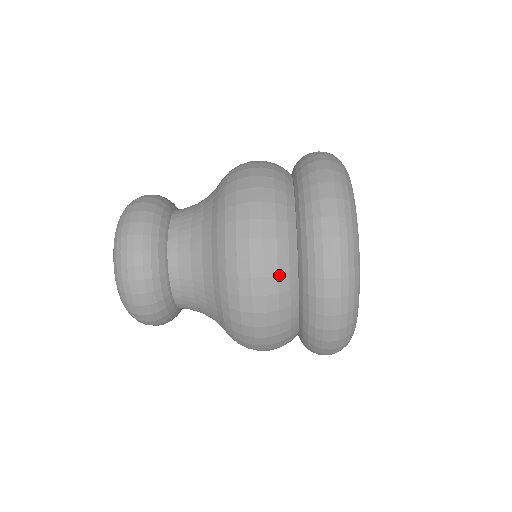
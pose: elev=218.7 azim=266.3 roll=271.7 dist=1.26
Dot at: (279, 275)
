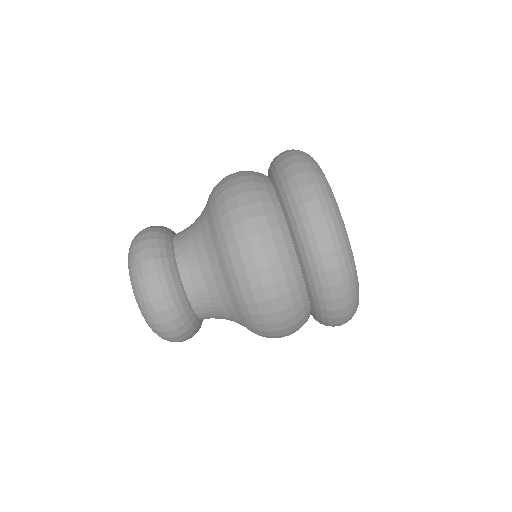
Dot at: (286, 277)
